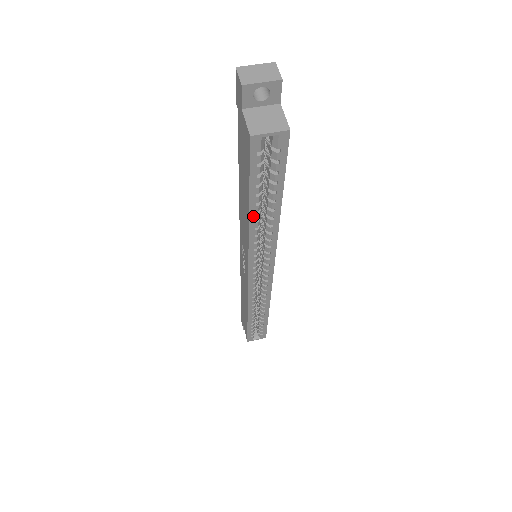
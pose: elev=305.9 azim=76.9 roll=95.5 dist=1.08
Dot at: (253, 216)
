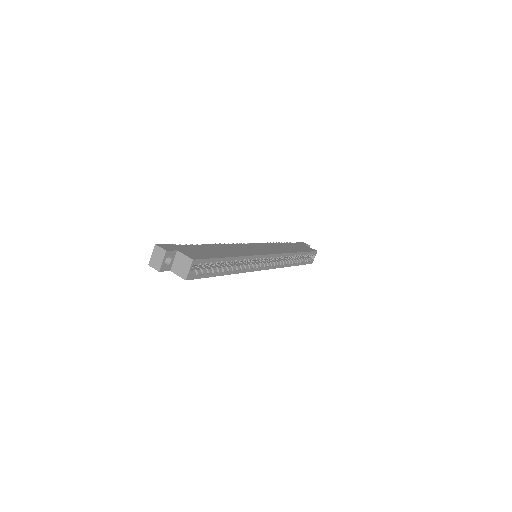
Dot at: (228, 273)
